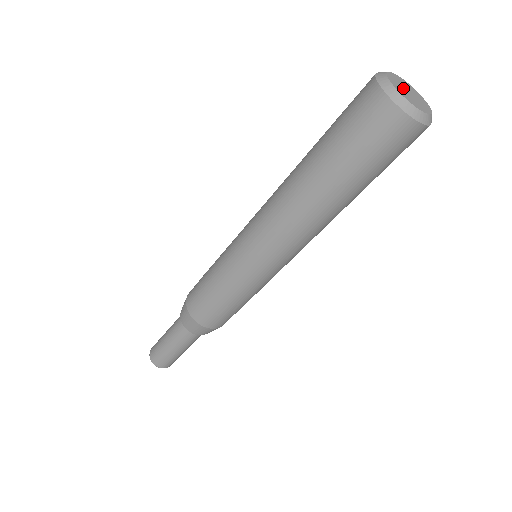
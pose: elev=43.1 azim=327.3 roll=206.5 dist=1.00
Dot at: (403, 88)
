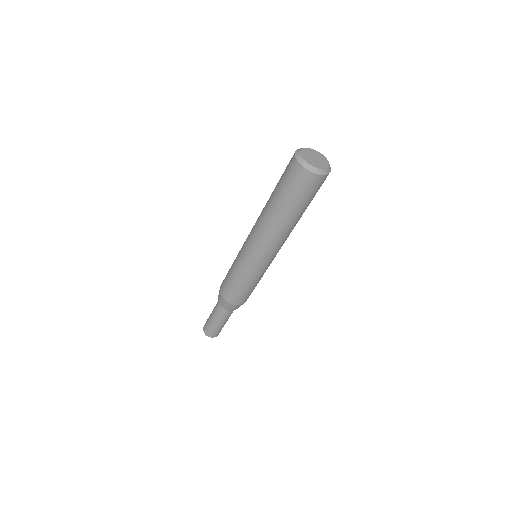
Dot at: (312, 159)
